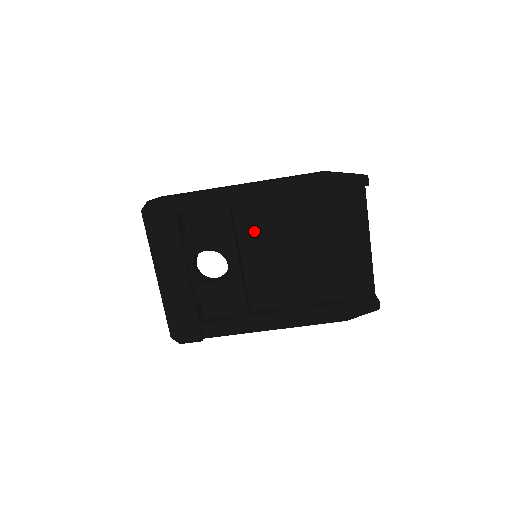
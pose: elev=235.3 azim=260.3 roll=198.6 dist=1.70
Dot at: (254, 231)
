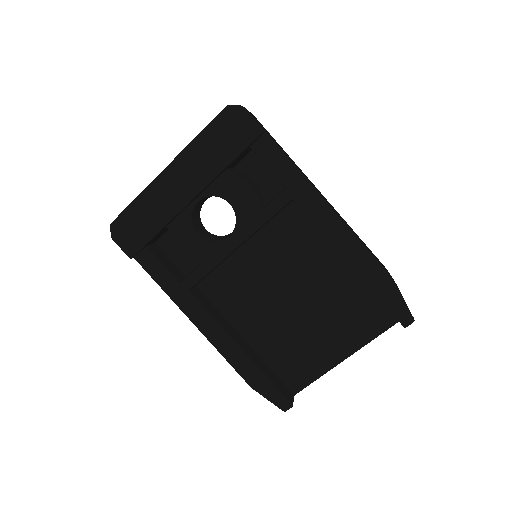
Dot at: (282, 239)
